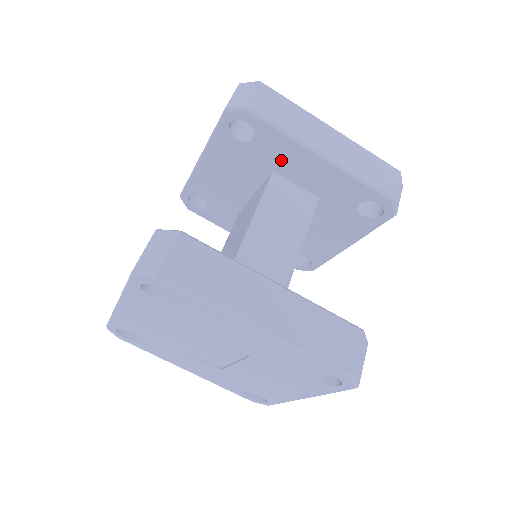
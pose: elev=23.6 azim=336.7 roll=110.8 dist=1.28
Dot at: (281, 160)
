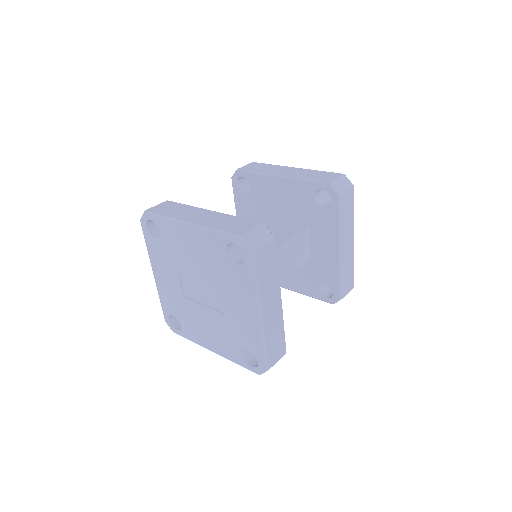
Dot at: (320, 228)
